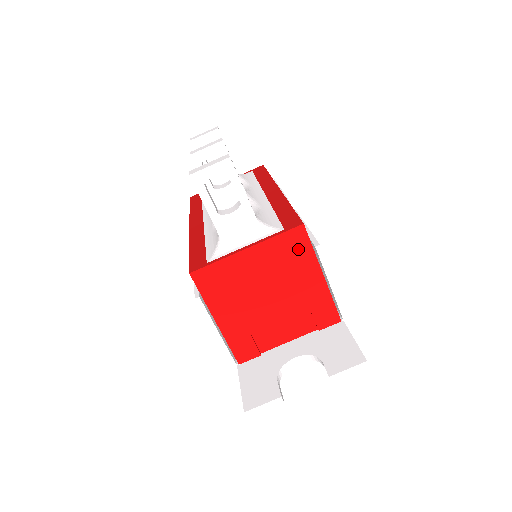
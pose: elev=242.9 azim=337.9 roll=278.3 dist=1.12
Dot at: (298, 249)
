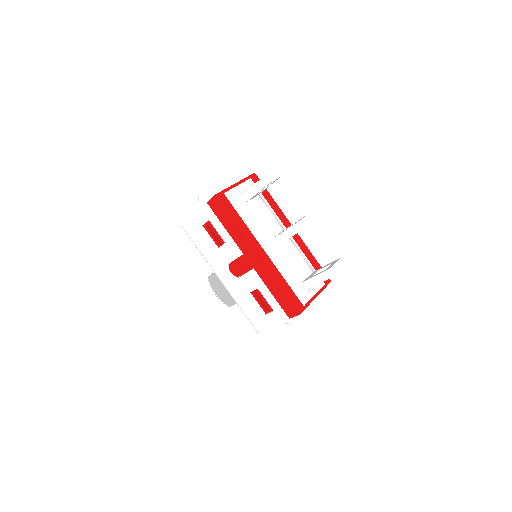
Dot at: occluded
